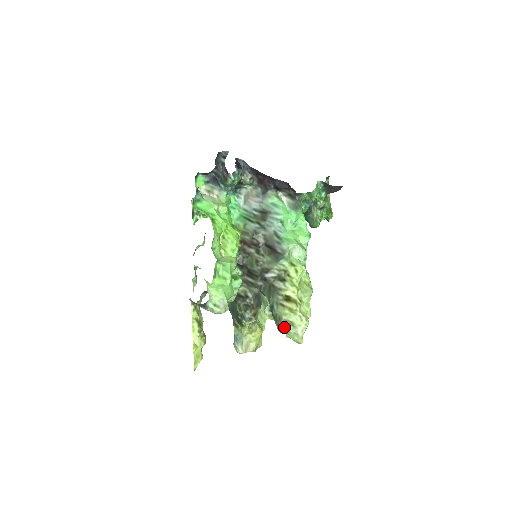
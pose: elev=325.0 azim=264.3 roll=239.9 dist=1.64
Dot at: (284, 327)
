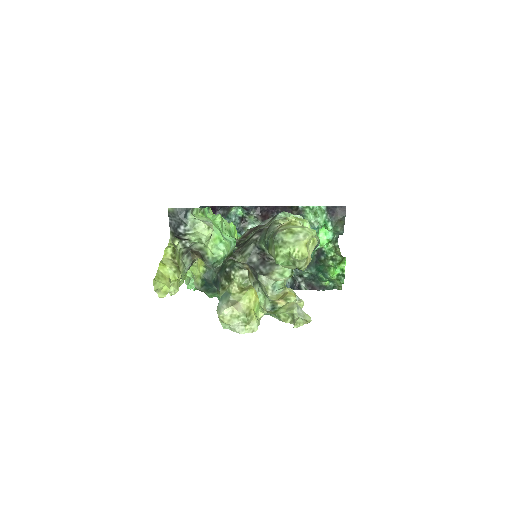
Dot at: (281, 236)
